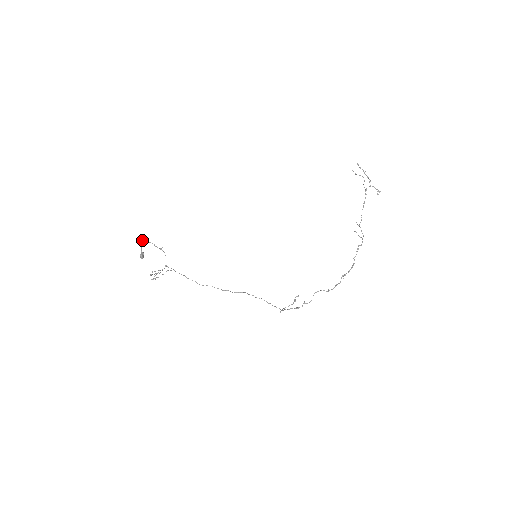
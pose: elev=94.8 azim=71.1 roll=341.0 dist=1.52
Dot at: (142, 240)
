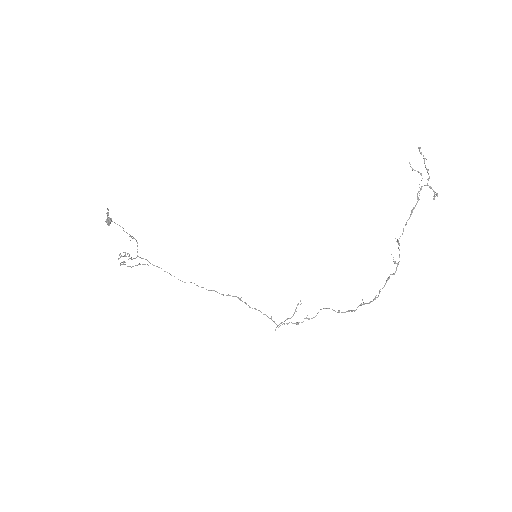
Dot at: (108, 209)
